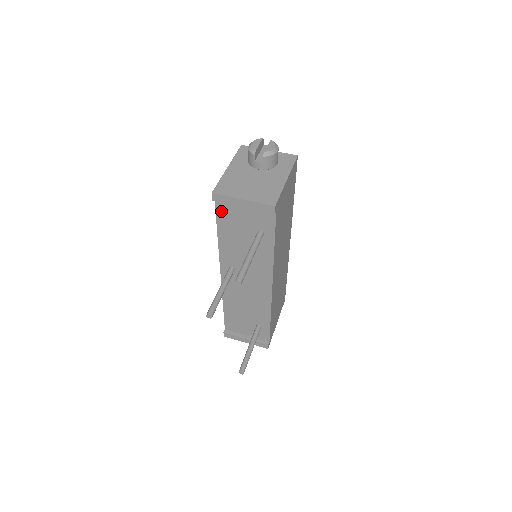
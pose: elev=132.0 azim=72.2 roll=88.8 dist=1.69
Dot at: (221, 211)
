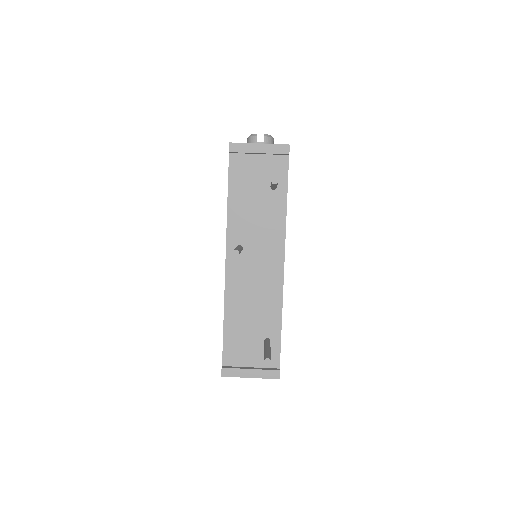
Dot at: (234, 169)
